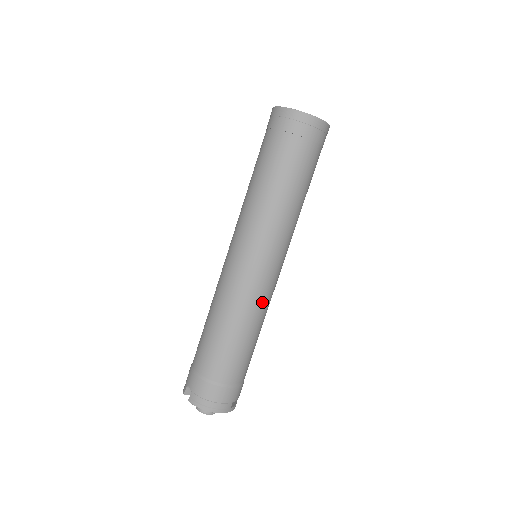
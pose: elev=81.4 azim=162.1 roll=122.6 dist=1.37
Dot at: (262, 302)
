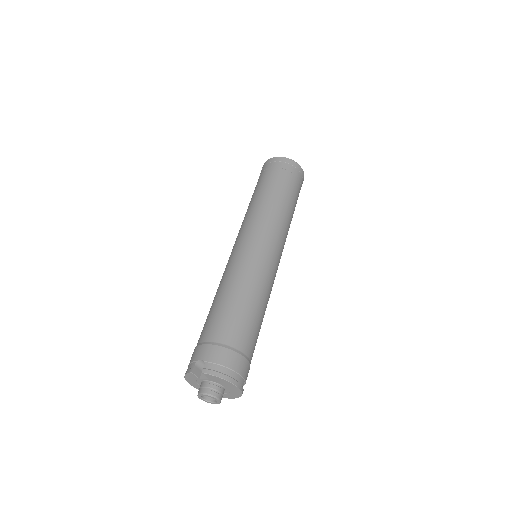
Dot at: (270, 283)
